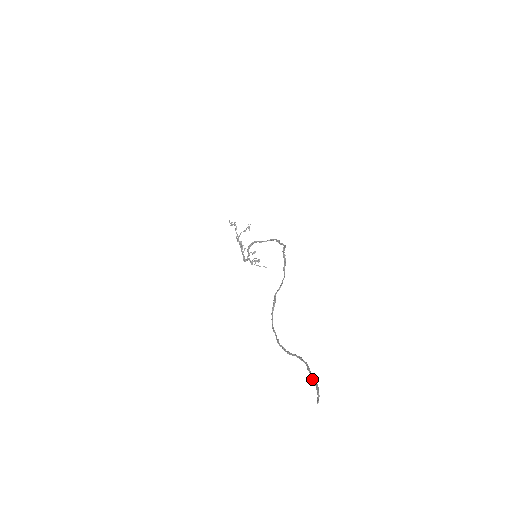
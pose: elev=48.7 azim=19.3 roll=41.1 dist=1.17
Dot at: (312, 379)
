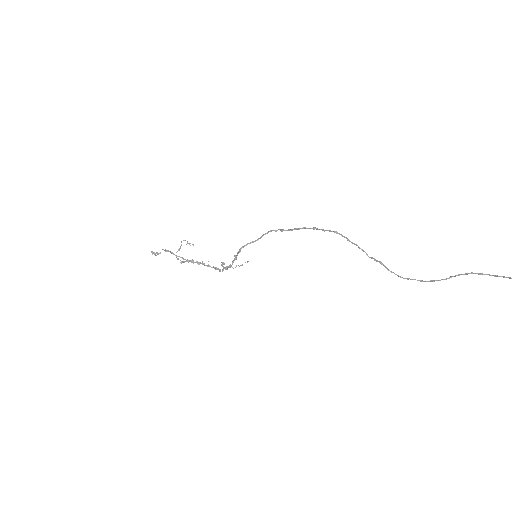
Dot at: (494, 276)
